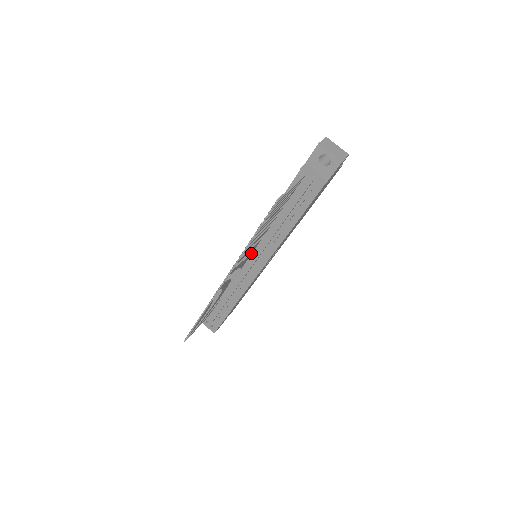
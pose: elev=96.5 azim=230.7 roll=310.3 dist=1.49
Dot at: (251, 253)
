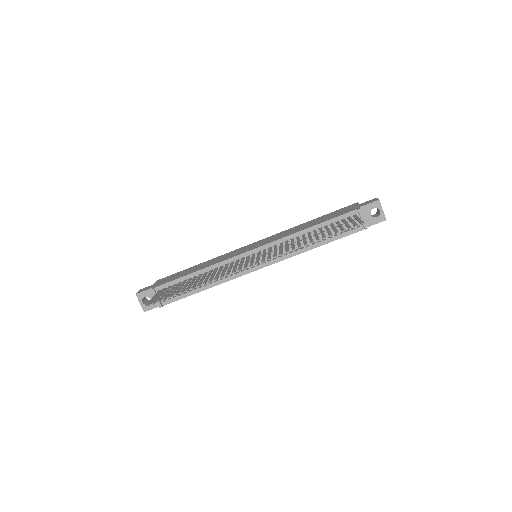
Dot at: (261, 251)
